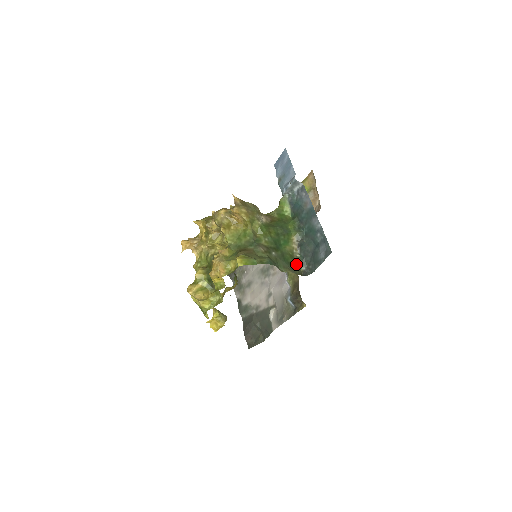
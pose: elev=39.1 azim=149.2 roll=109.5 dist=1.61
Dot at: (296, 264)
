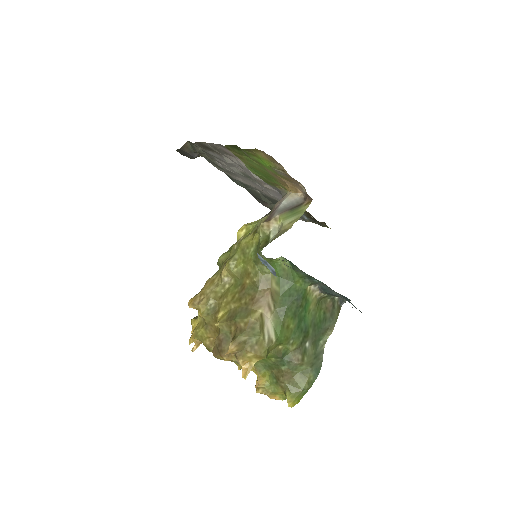
Dot at: (329, 307)
